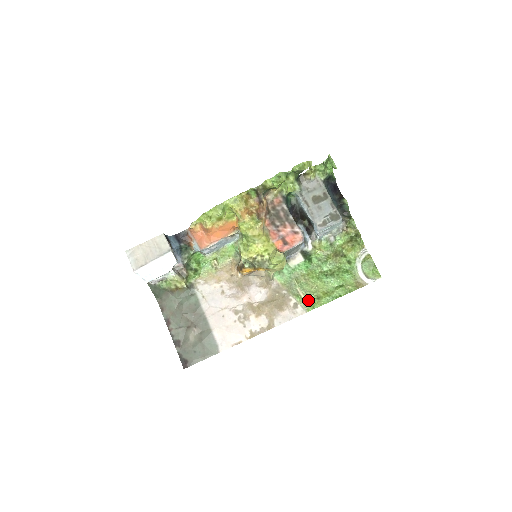
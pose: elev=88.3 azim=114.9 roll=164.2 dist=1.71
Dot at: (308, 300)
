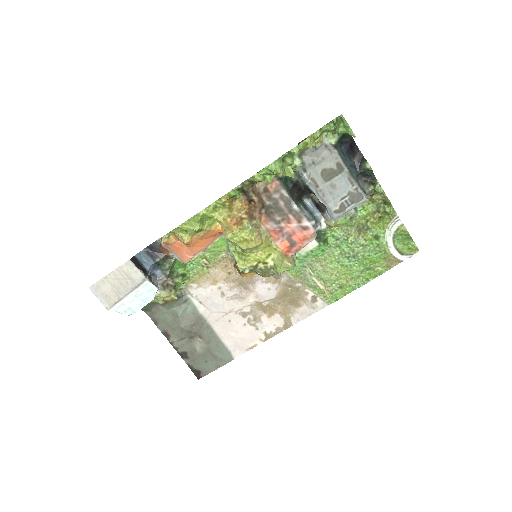
Dot at: (329, 291)
